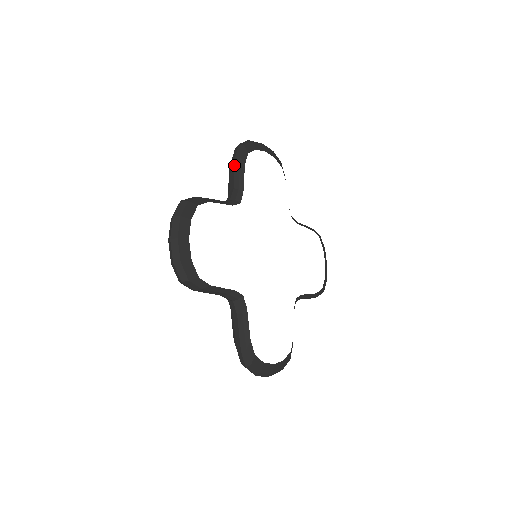
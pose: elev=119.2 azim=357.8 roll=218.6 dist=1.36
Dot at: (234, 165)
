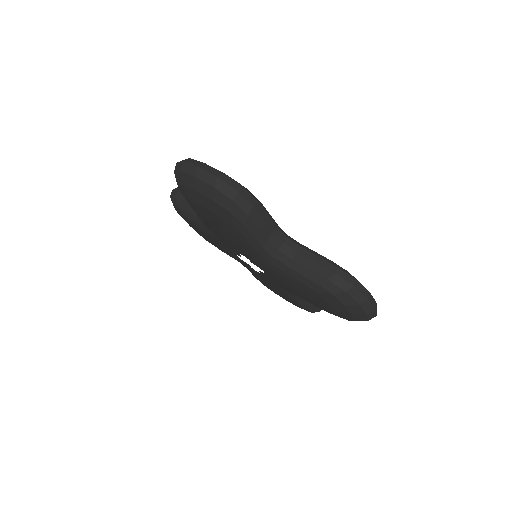
Dot at: (182, 194)
